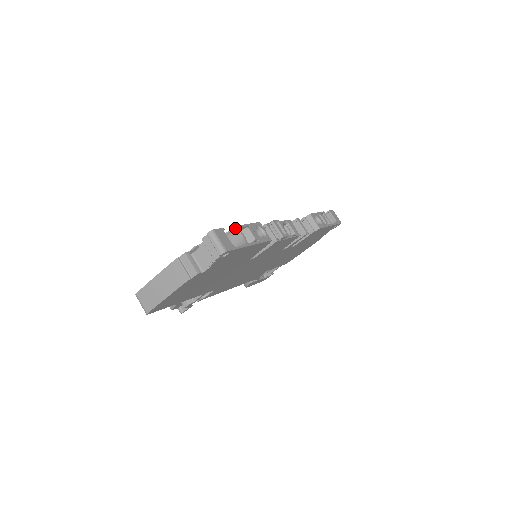
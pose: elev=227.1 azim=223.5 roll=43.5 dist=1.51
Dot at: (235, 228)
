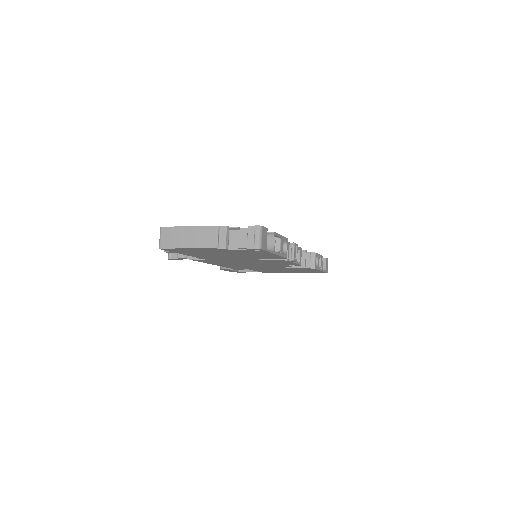
Dot at: (273, 233)
